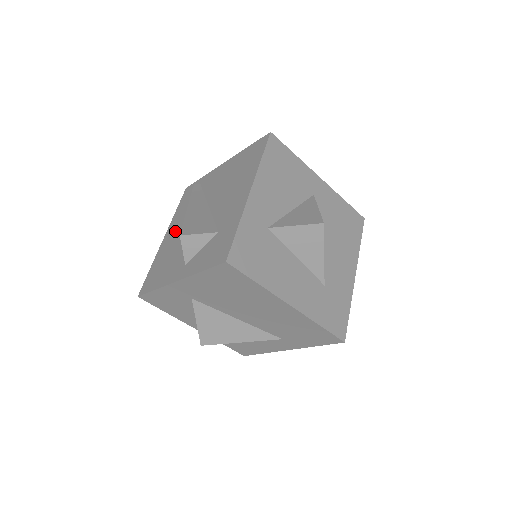
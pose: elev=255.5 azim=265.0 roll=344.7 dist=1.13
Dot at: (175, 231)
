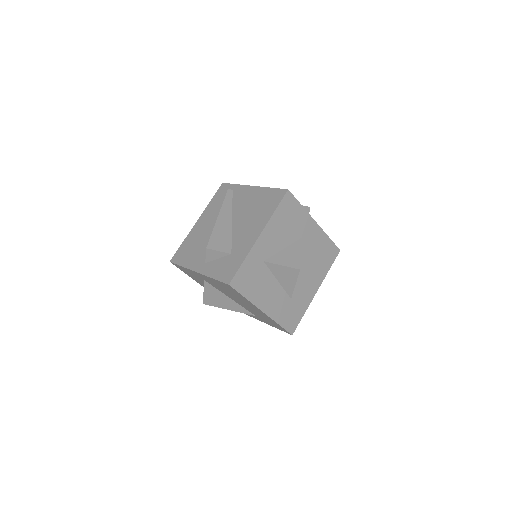
Dot at: (206, 223)
